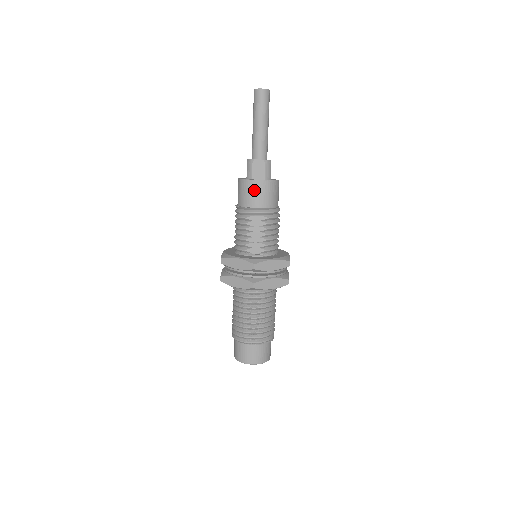
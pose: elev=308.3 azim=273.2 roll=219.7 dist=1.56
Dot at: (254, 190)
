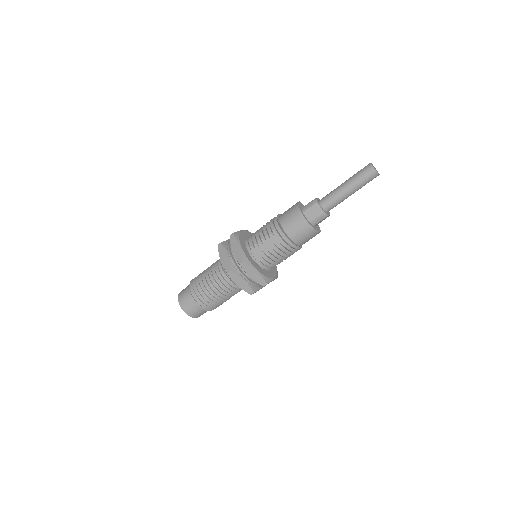
Dot at: (296, 221)
